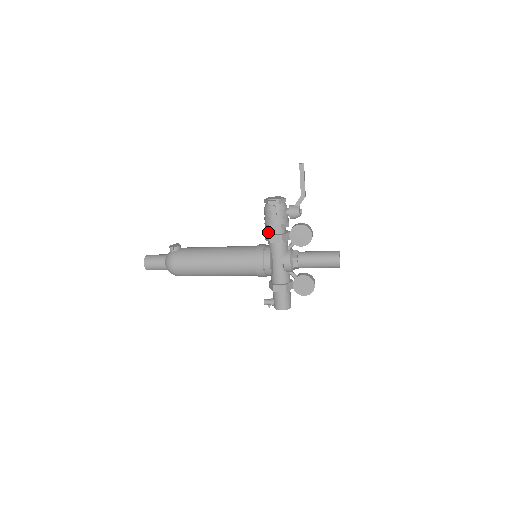
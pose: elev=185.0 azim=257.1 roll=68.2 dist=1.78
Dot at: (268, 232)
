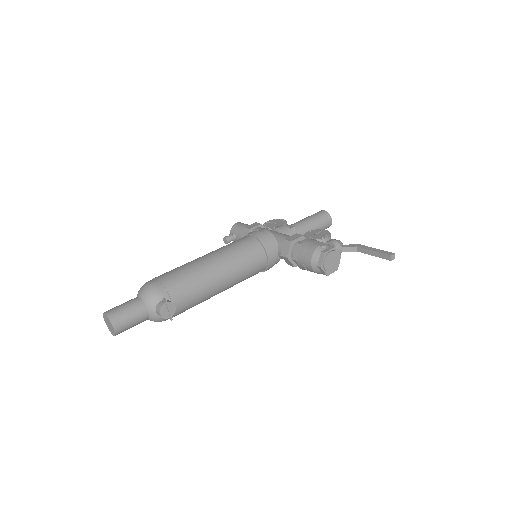
Dot at: (290, 256)
